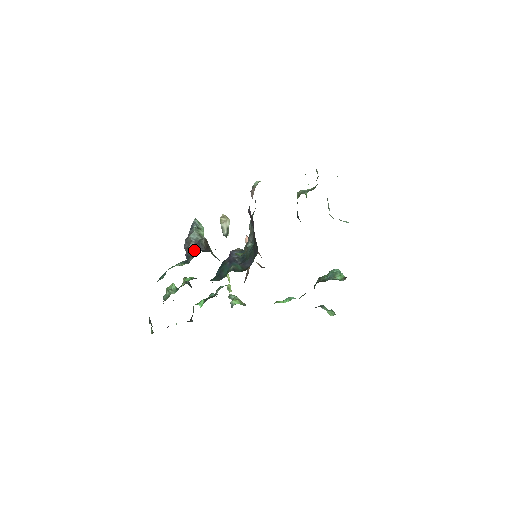
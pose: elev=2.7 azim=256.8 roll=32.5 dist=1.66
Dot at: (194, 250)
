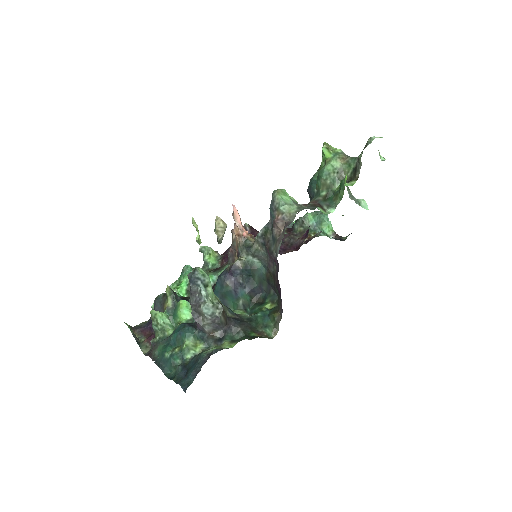
Dot at: (213, 331)
